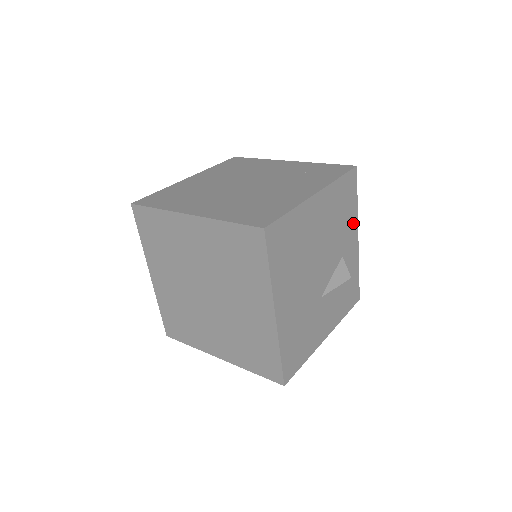
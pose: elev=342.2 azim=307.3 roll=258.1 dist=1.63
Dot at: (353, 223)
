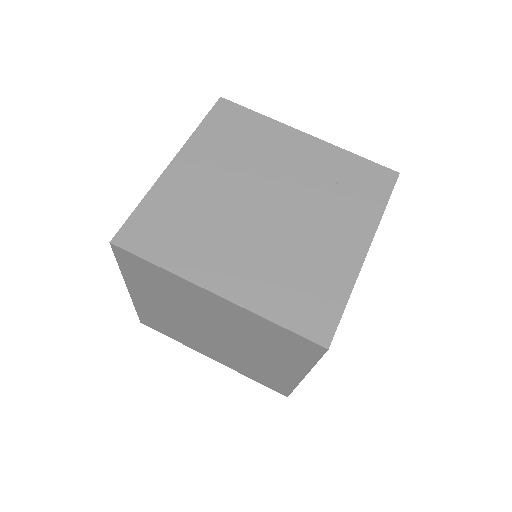
Dot at: occluded
